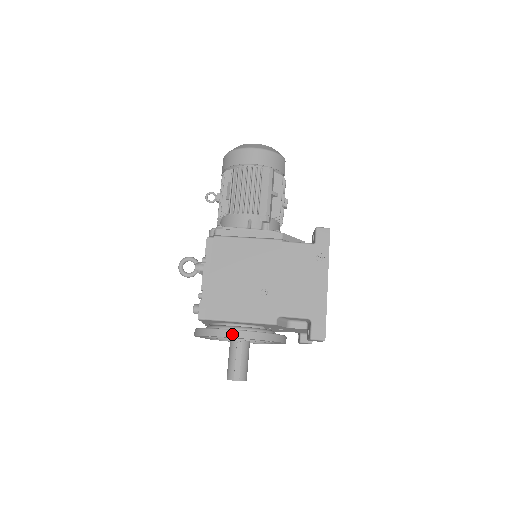
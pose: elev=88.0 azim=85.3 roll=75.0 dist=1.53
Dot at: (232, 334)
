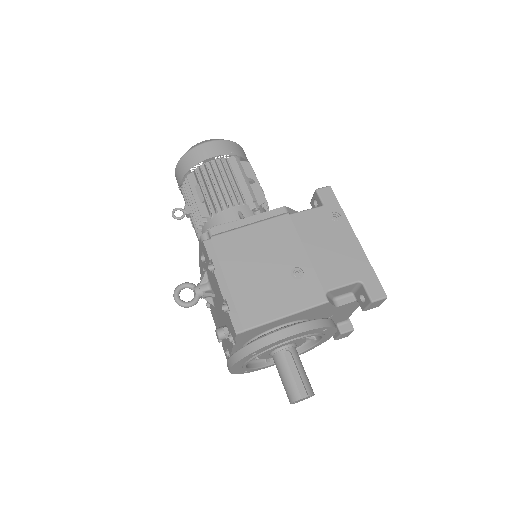
Dot at: (284, 334)
